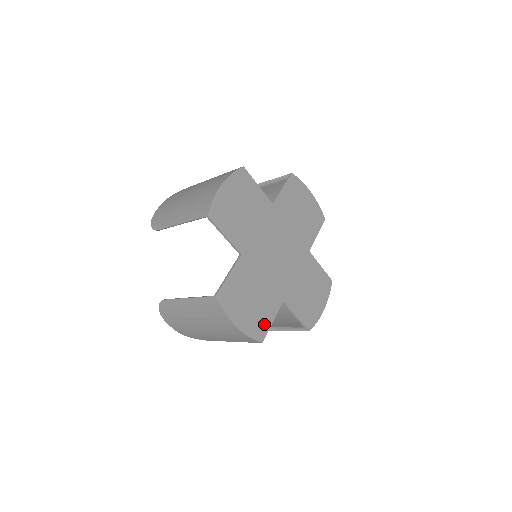
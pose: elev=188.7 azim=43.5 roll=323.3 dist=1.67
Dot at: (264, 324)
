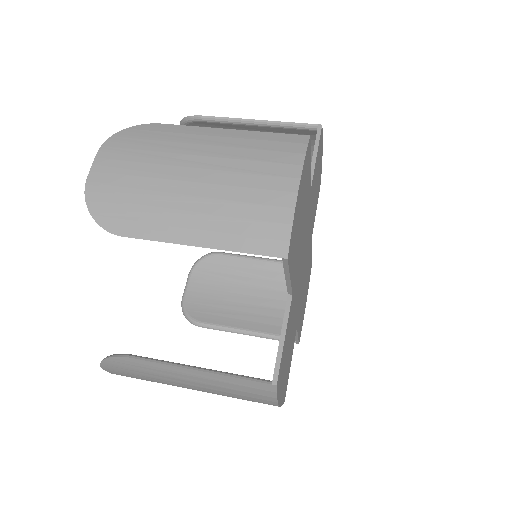
Dot at: (288, 374)
